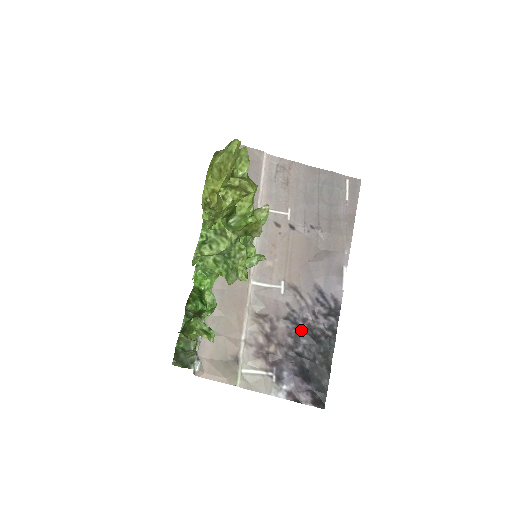
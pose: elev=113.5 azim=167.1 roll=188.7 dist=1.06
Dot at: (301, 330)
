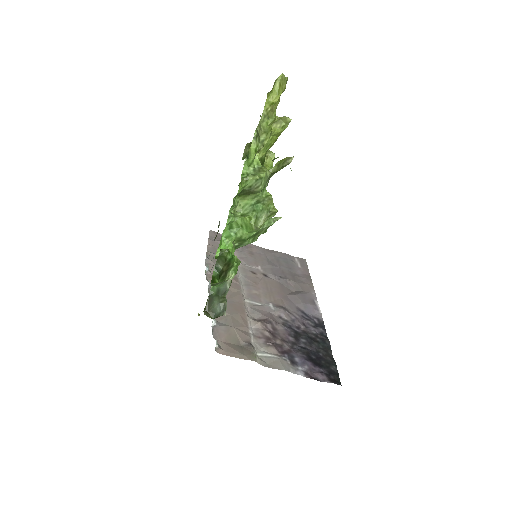
Dot at: (298, 333)
